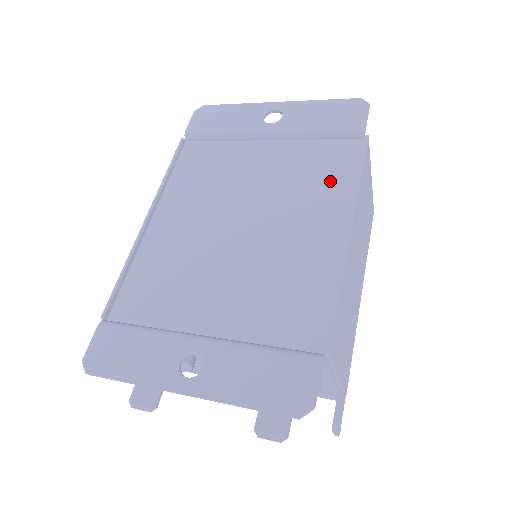
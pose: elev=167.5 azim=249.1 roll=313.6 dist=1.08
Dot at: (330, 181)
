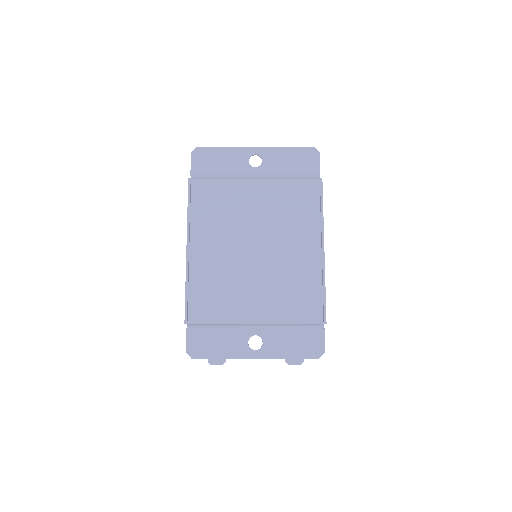
Dot at: (304, 213)
